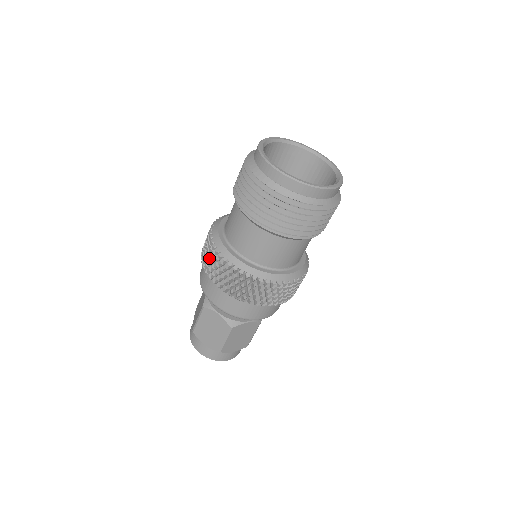
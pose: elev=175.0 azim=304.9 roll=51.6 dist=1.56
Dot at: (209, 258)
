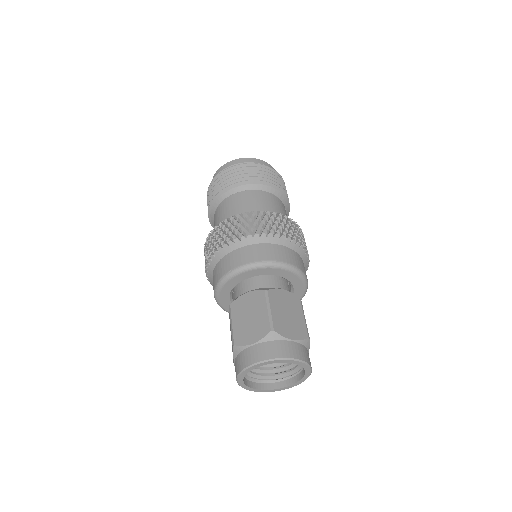
Dot at: (210, 246)
